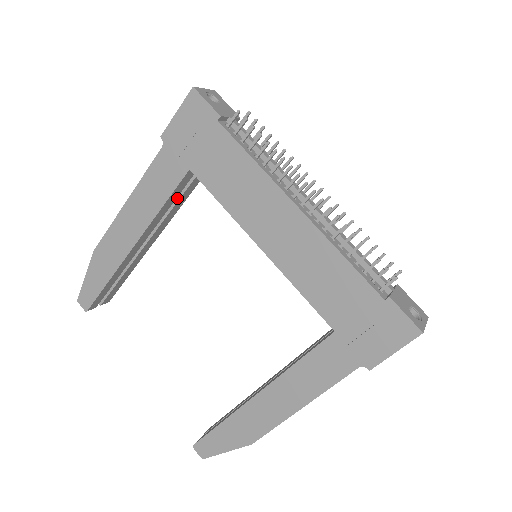
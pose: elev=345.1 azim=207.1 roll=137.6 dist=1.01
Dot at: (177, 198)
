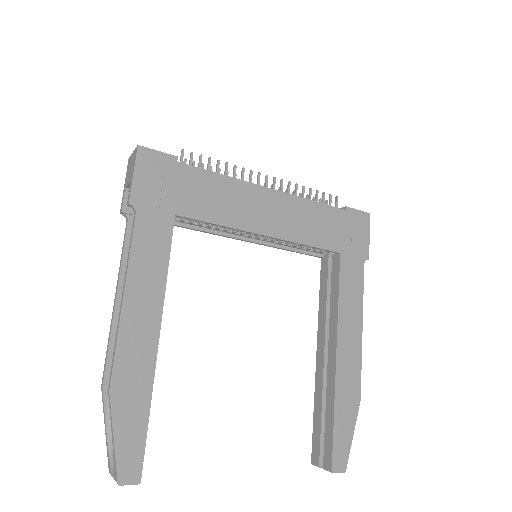
Dot at: occluded
